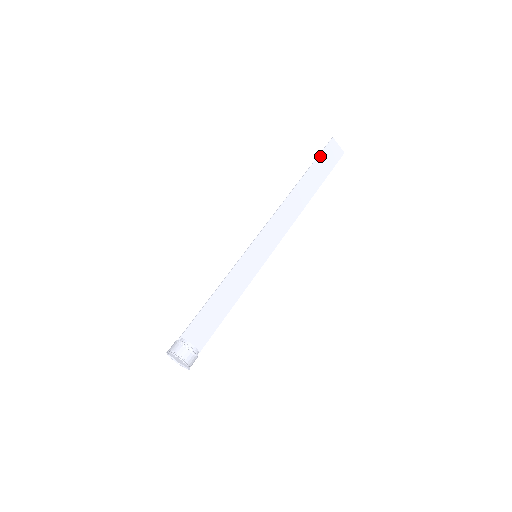
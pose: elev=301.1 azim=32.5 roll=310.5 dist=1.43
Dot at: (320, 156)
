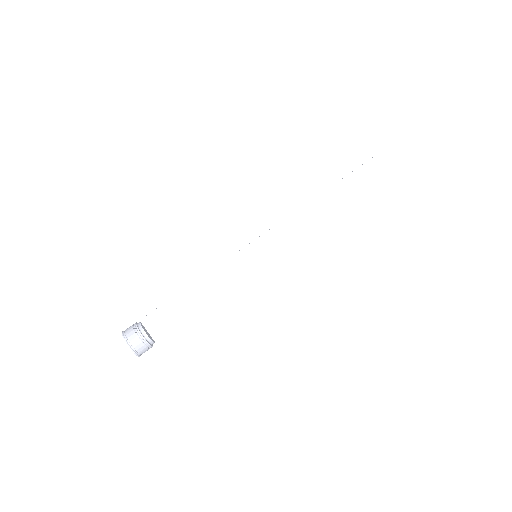
Dot at: (382, 153)
